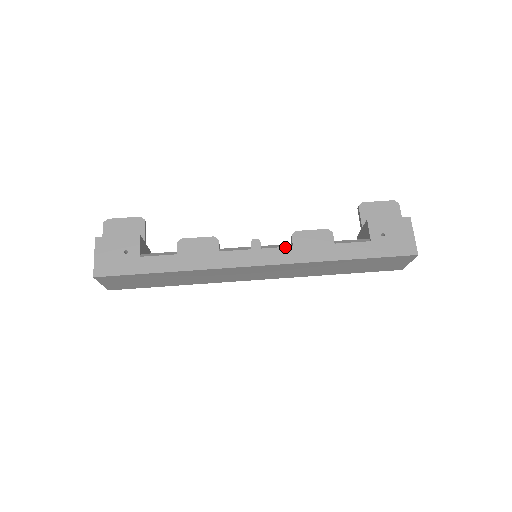
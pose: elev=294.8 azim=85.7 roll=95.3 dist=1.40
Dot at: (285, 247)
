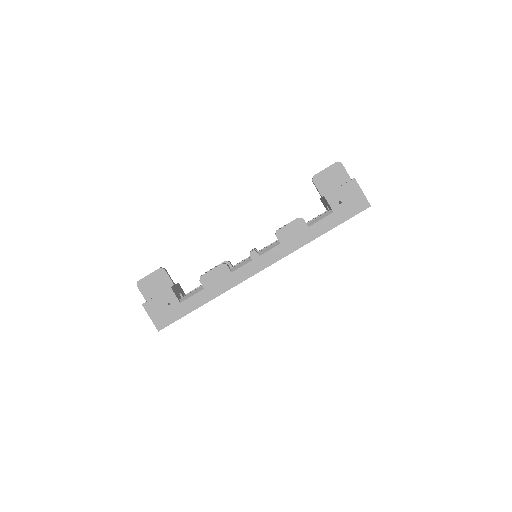
Dot at: (275, 247)
